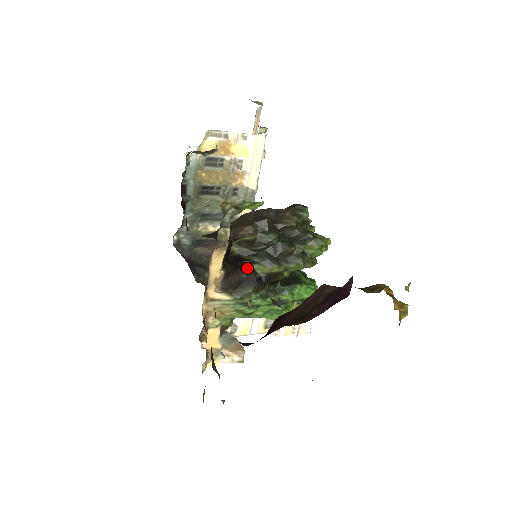
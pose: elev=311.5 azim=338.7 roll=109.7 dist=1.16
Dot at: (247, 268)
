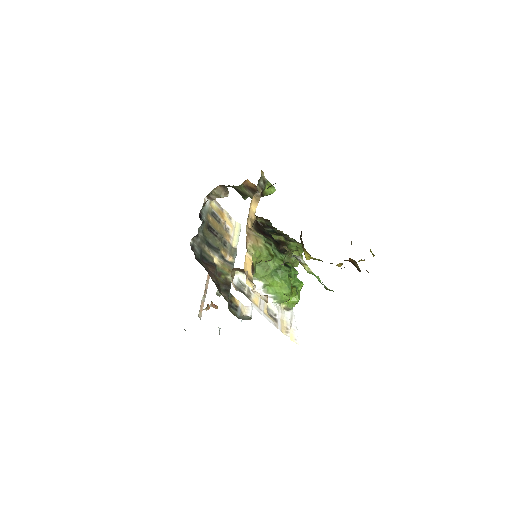
Dot at: occluded
